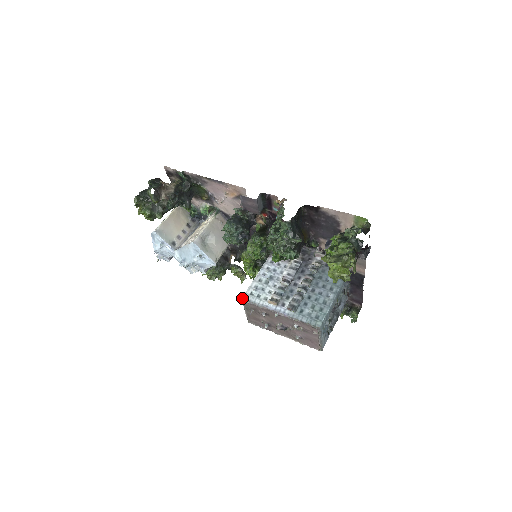
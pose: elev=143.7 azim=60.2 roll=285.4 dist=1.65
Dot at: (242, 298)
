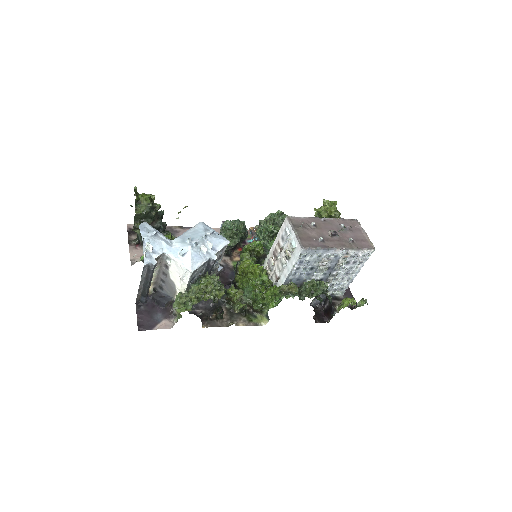
Dot at: (287, 216)
